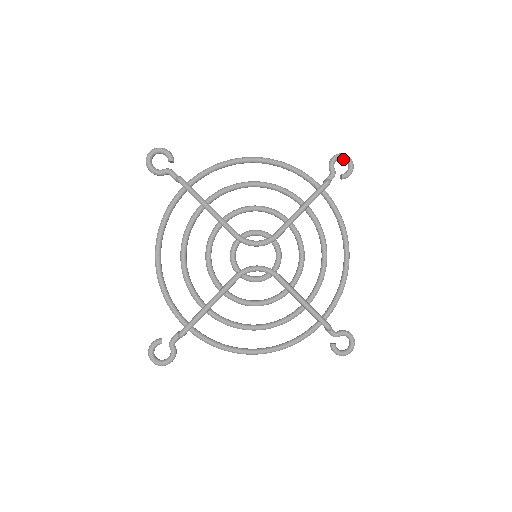
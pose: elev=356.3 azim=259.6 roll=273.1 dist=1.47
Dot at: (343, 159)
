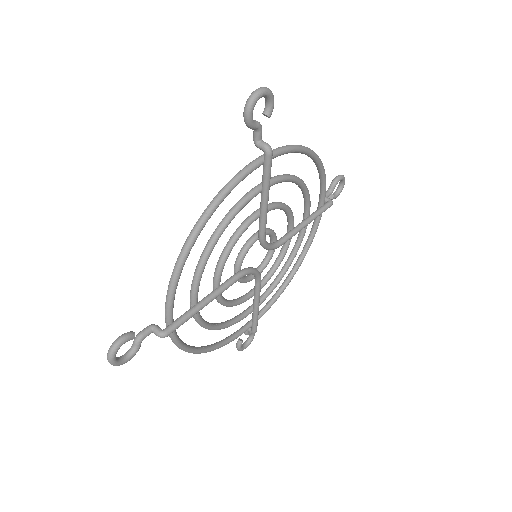
Dot at: (341, 181)
